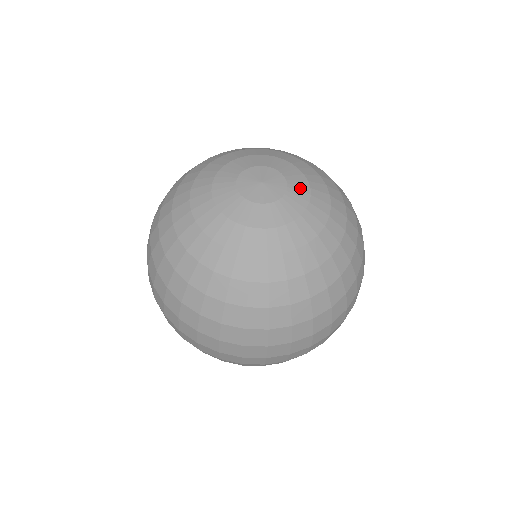
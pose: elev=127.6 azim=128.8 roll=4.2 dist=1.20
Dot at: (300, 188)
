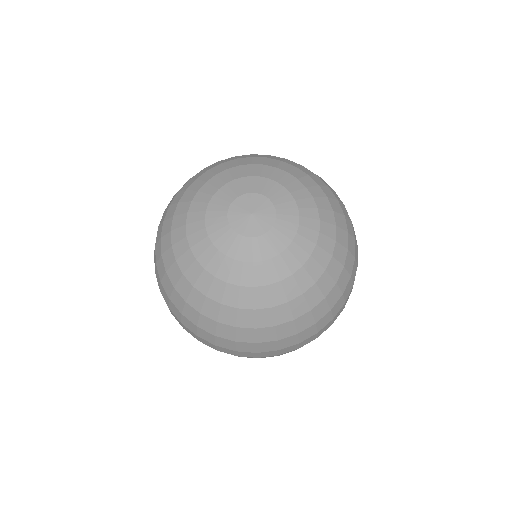
Dot at: (285, 231)
